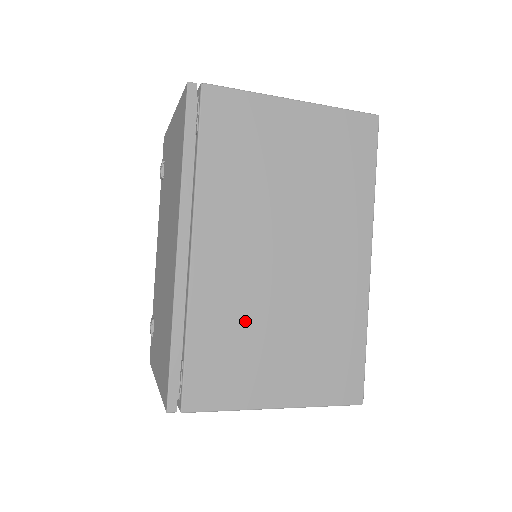
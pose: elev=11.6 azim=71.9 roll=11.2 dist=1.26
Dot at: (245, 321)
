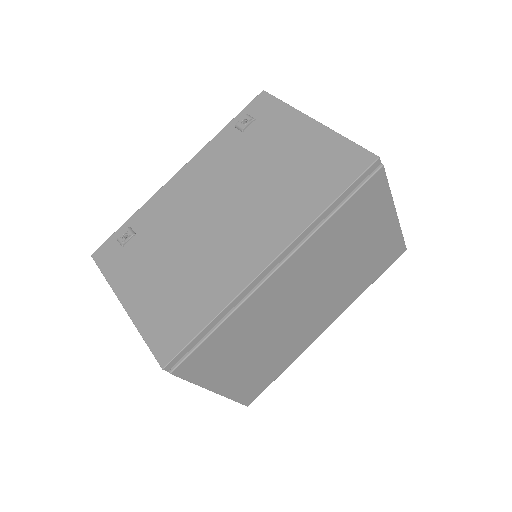
Dot at: (253, 332)
